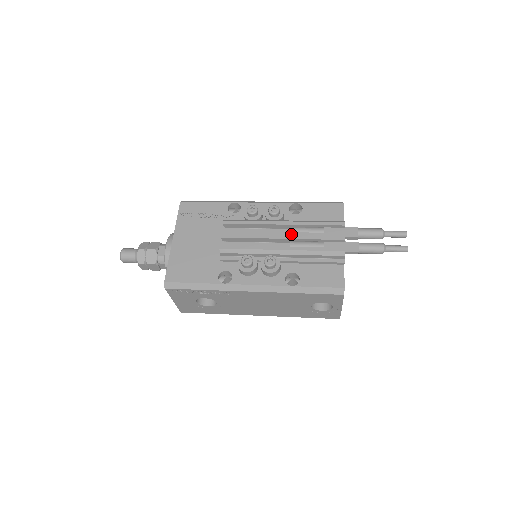
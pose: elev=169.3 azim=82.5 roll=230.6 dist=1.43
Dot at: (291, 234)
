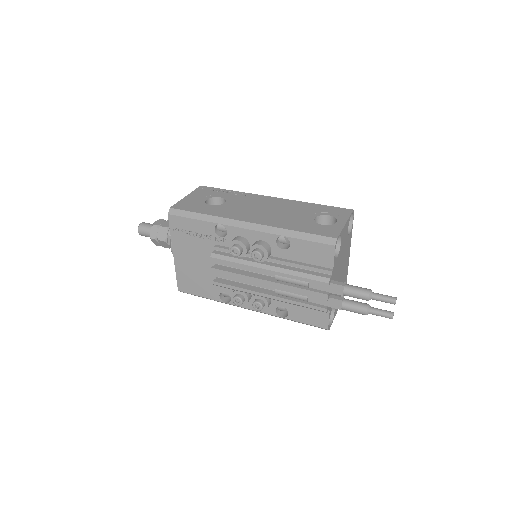
Dot at: (275, 285)
